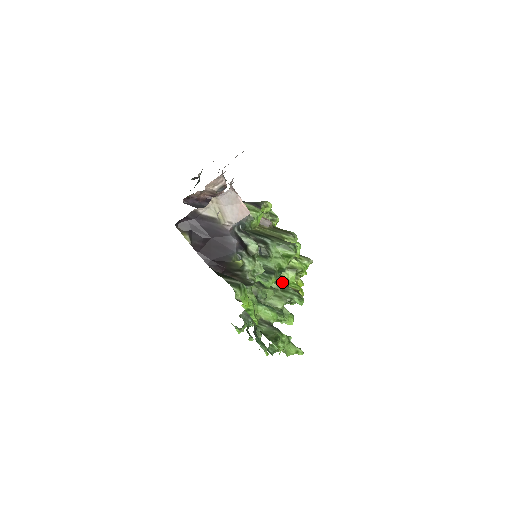
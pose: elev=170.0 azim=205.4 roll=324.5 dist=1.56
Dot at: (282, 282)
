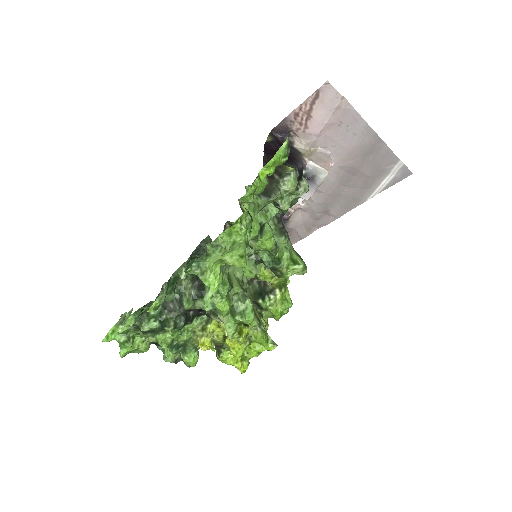
Dot at: occluded
